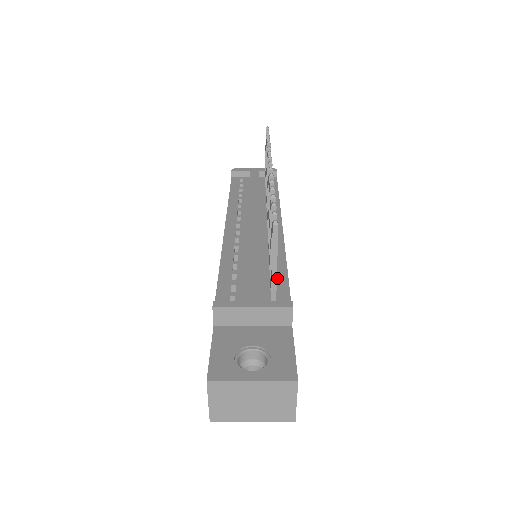
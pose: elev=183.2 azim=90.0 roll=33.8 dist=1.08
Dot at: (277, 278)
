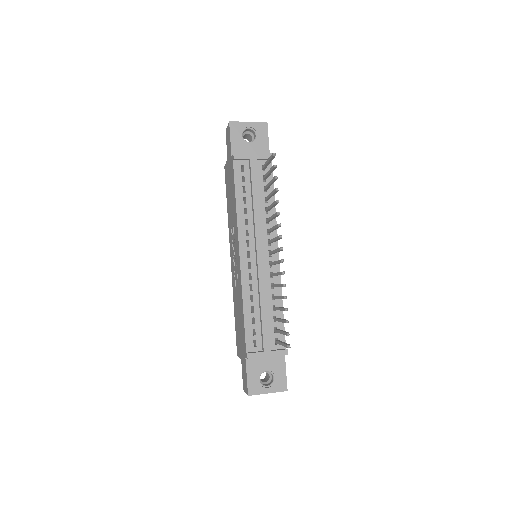
Dot at: occluded
